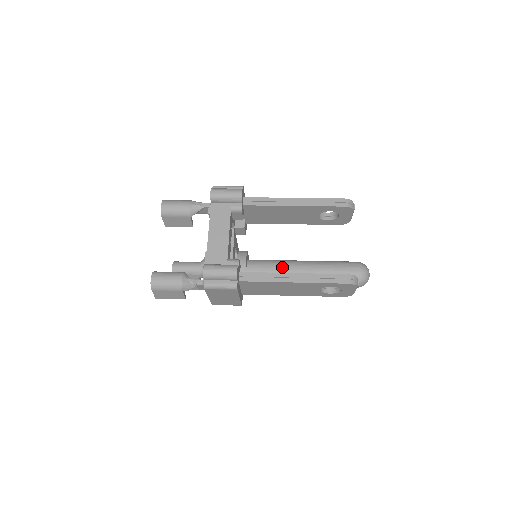
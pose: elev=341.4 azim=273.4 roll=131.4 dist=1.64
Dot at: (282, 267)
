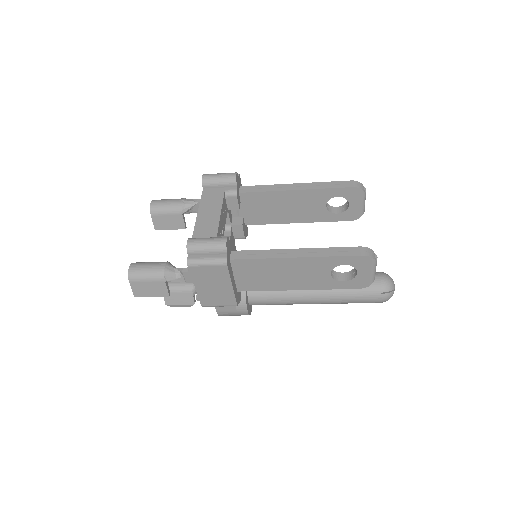
Dot at: occluded
